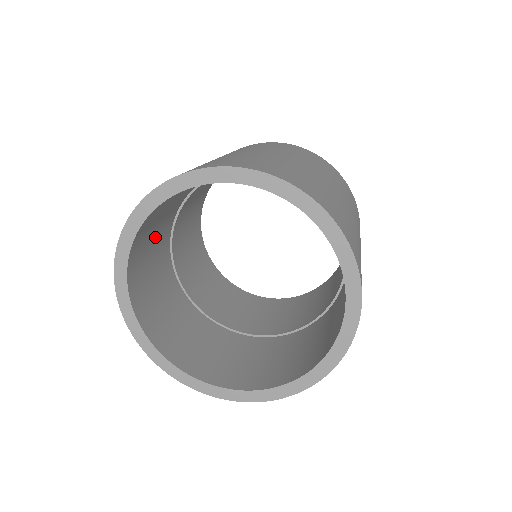
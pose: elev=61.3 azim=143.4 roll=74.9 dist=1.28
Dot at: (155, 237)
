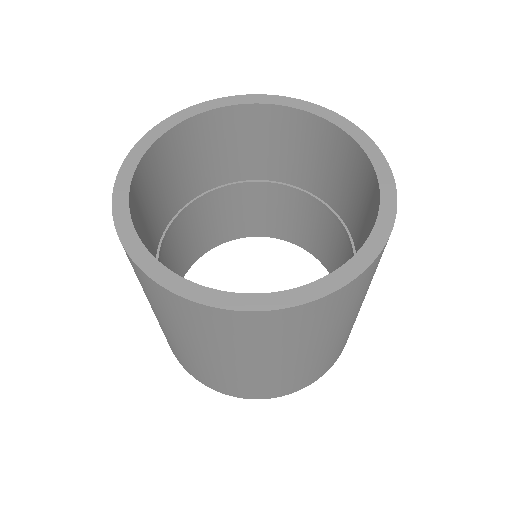
Dot at: (213, 157)
